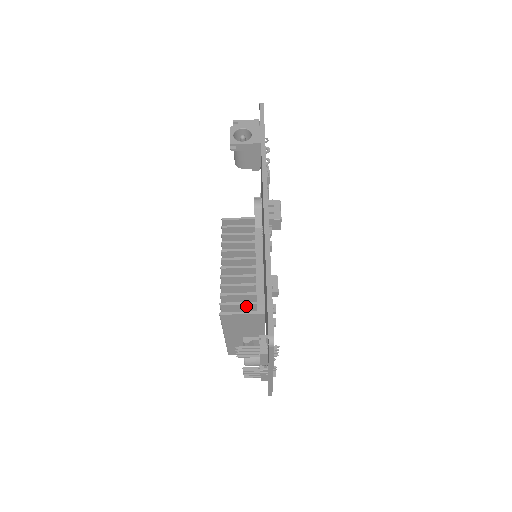
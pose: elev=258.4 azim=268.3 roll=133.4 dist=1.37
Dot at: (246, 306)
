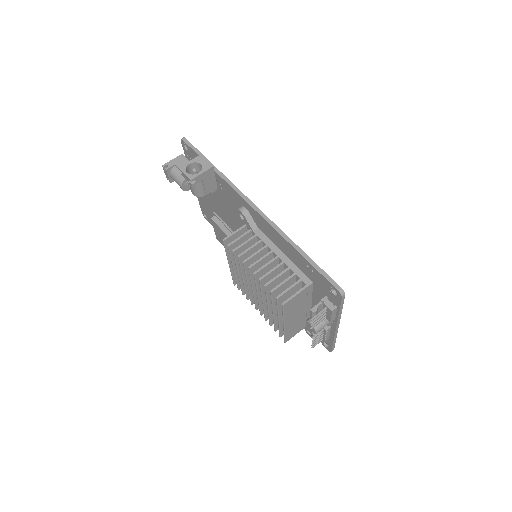
Dot at: (294, 287)
